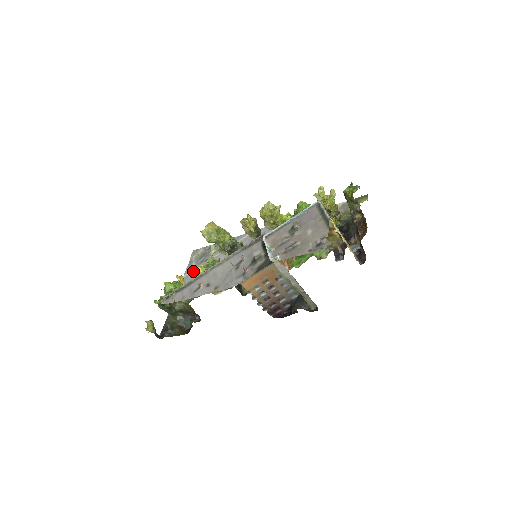
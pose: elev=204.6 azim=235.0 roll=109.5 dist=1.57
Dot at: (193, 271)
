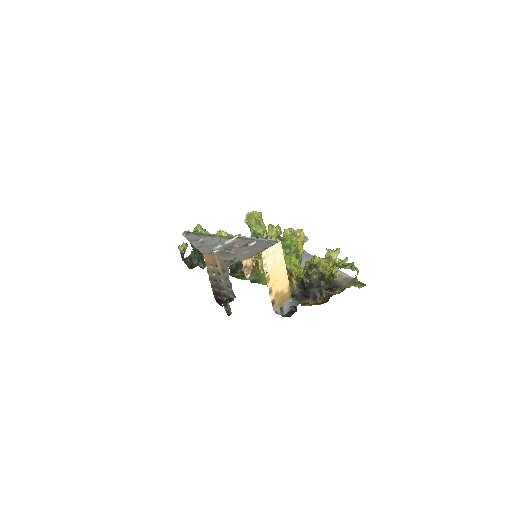
Dot at: (219, 232)
